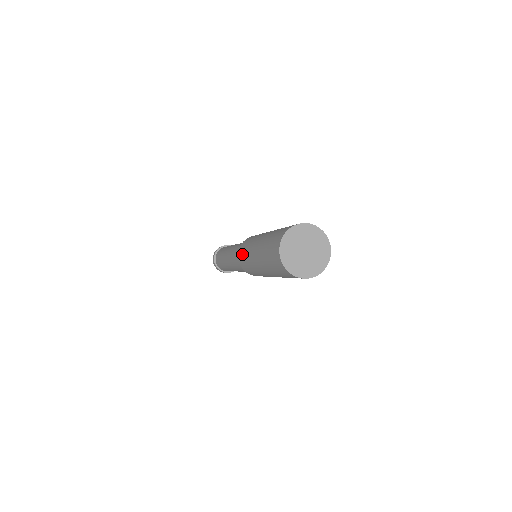
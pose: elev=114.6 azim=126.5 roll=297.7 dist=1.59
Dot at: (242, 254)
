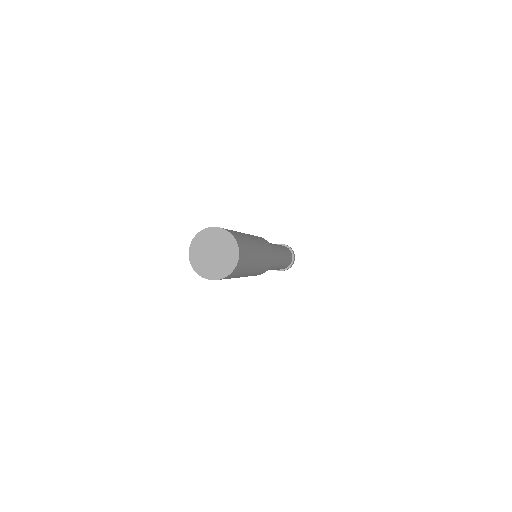
Dot at: occluded
